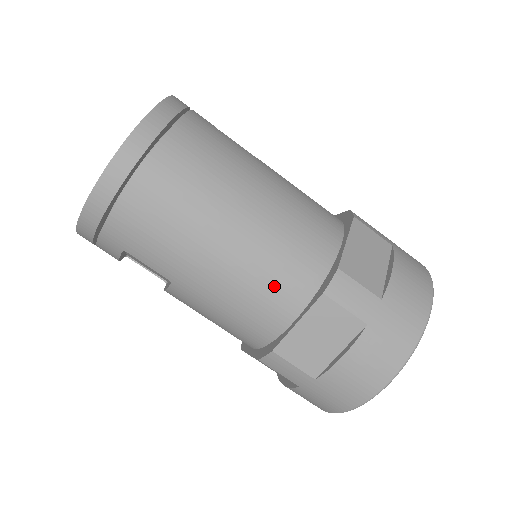
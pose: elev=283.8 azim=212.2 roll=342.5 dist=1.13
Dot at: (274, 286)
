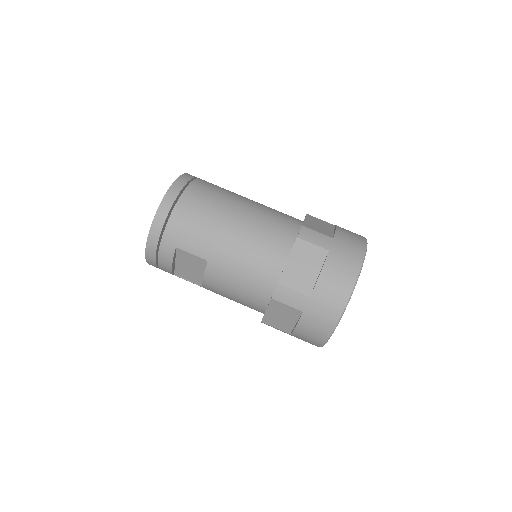
Dot at: (268, 243)
